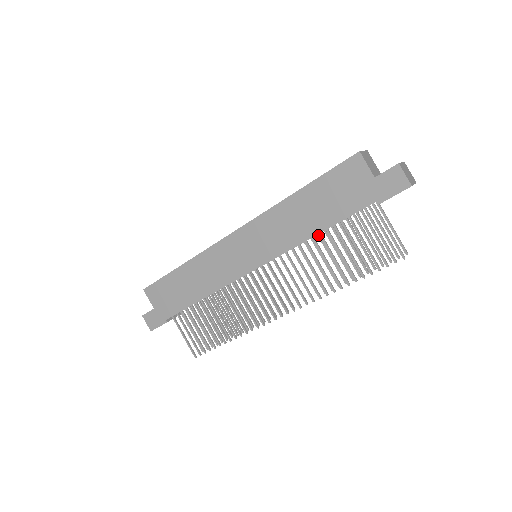
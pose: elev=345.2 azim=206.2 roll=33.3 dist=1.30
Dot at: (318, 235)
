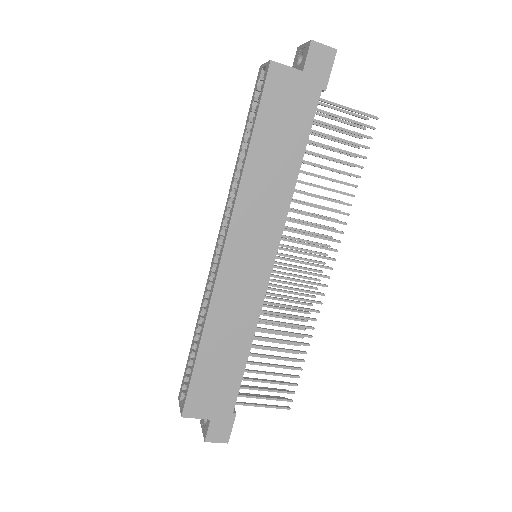
Dot at: occluded
